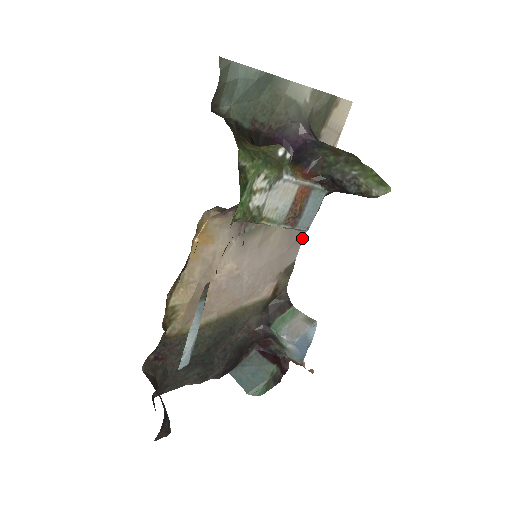
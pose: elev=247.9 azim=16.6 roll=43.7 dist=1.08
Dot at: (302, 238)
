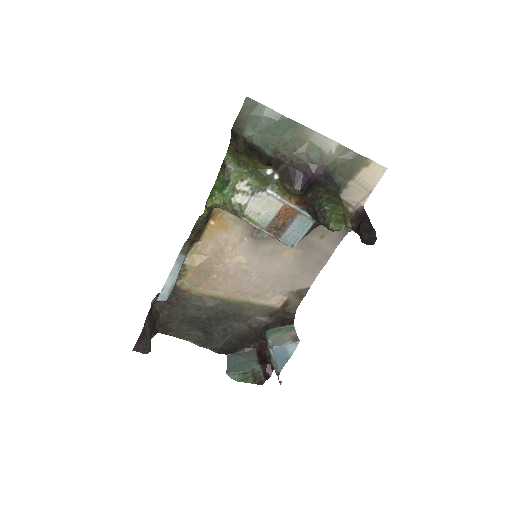
Dot at: (319, 270)
